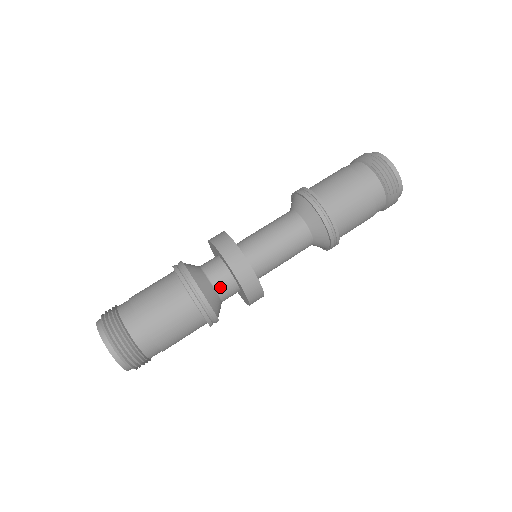
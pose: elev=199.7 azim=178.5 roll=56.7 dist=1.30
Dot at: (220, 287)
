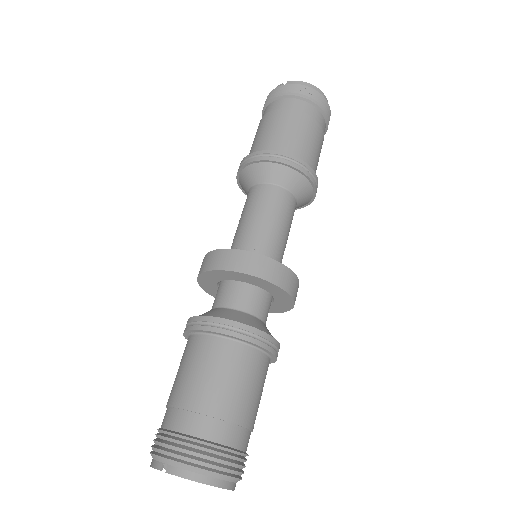
Dot at: occluded
